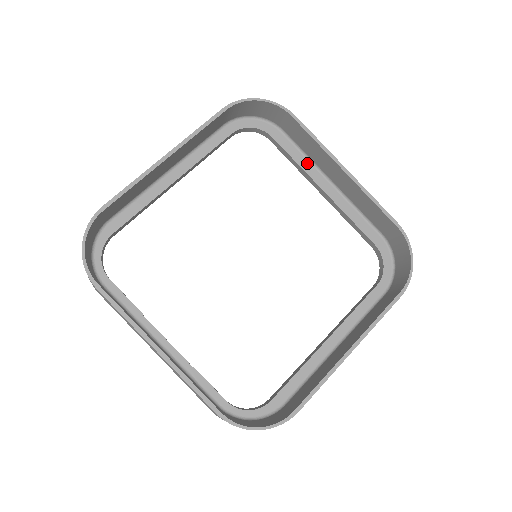
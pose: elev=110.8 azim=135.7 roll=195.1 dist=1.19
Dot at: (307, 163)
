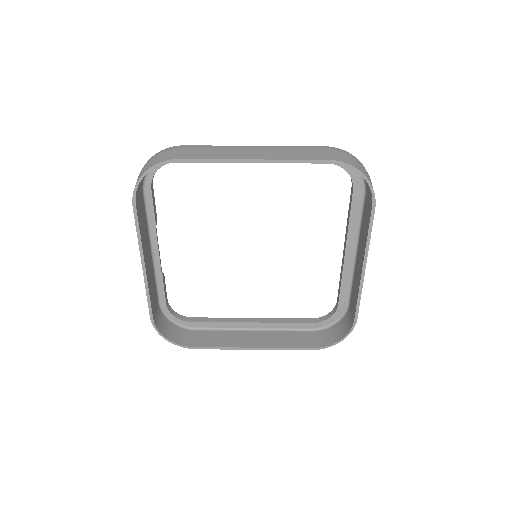
Dot at: (356, 227)
